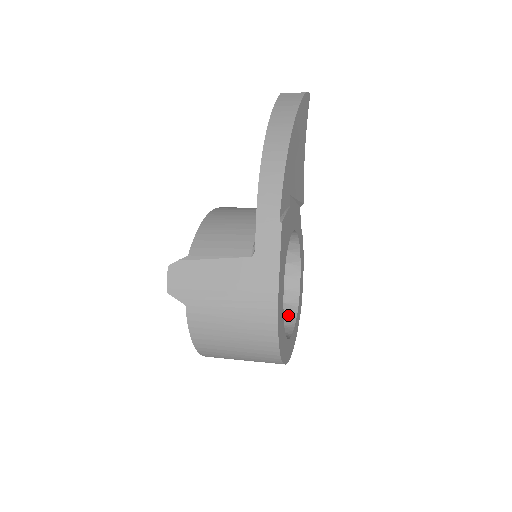
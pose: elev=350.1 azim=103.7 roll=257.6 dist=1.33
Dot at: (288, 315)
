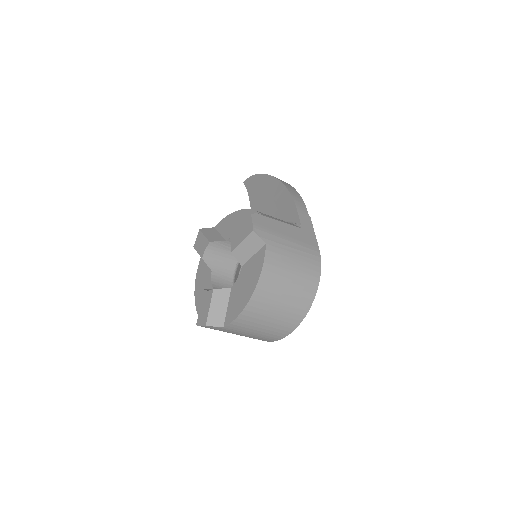
Dot at: occluded
